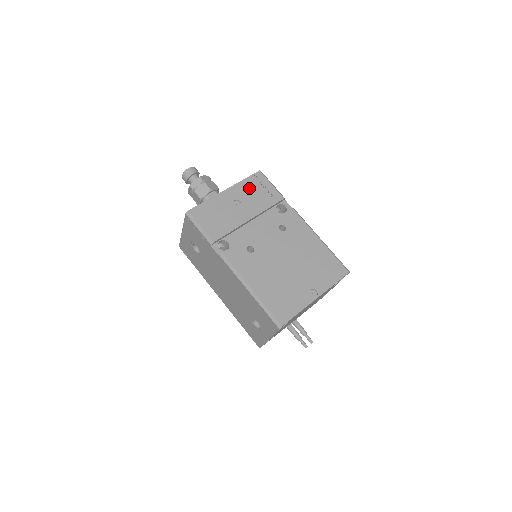
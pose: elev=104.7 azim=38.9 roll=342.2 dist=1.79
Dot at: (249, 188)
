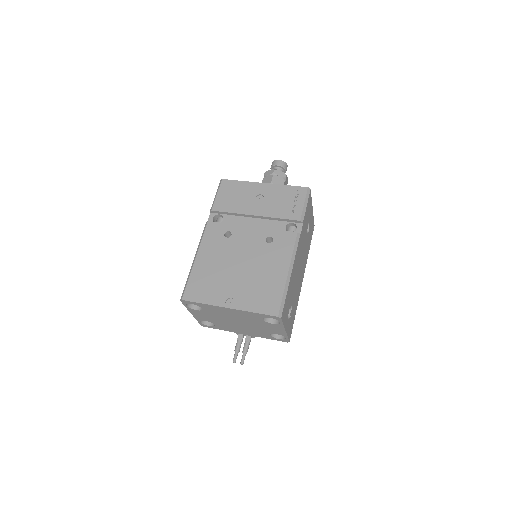
Dot at: (282, 194)
